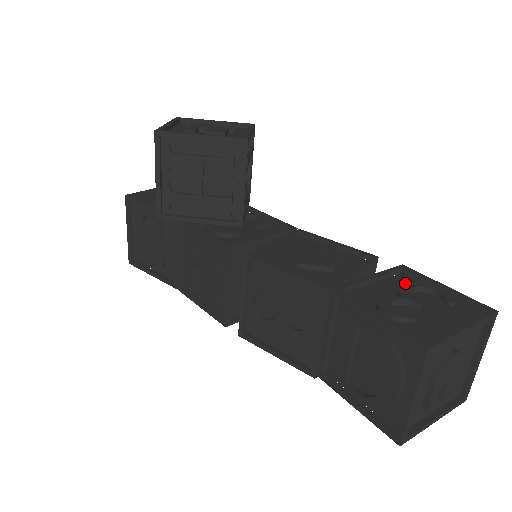
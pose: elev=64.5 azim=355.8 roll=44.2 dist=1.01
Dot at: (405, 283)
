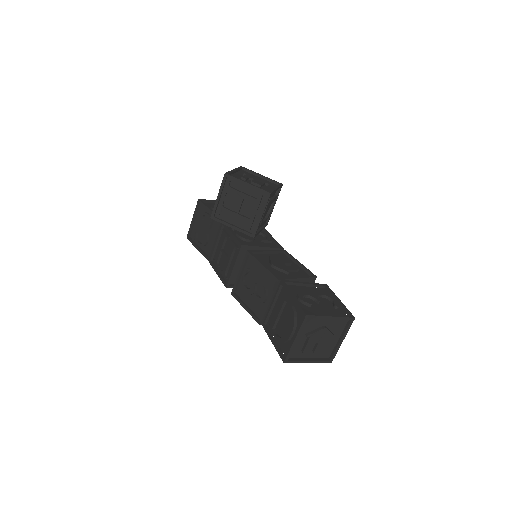
Dot at: (321, 292)
